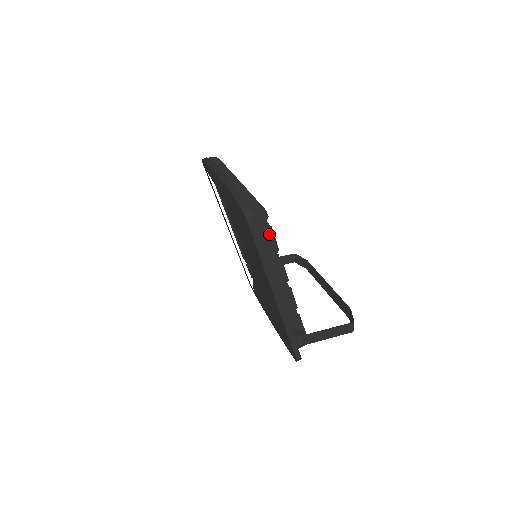
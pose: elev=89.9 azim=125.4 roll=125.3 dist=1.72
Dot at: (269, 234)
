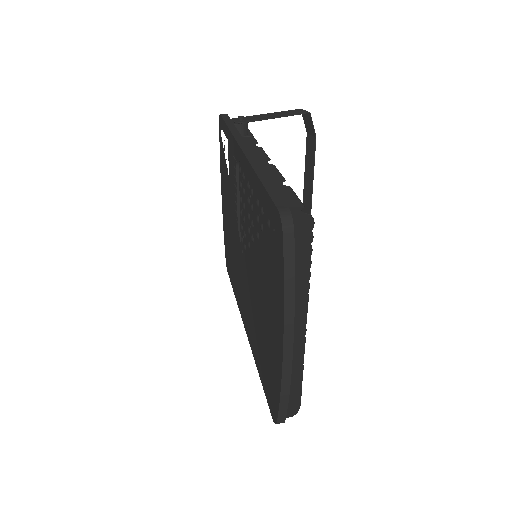
Dot at: occluded
